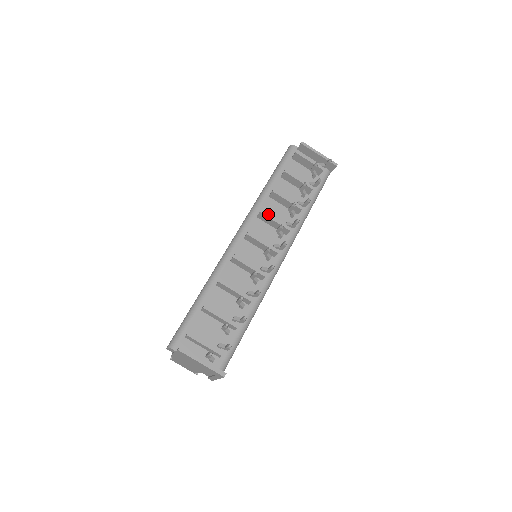
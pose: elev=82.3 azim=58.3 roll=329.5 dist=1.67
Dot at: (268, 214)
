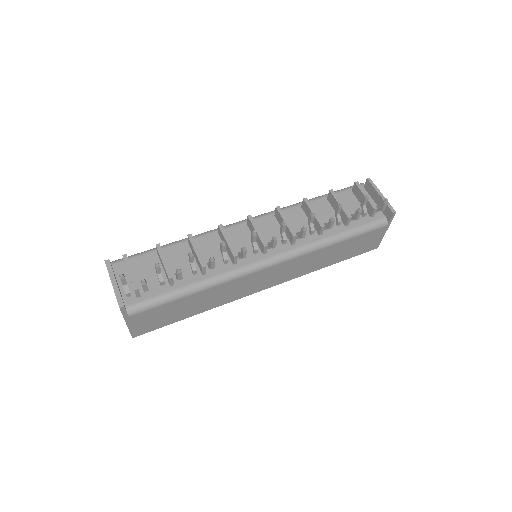
Dot at: occluded
